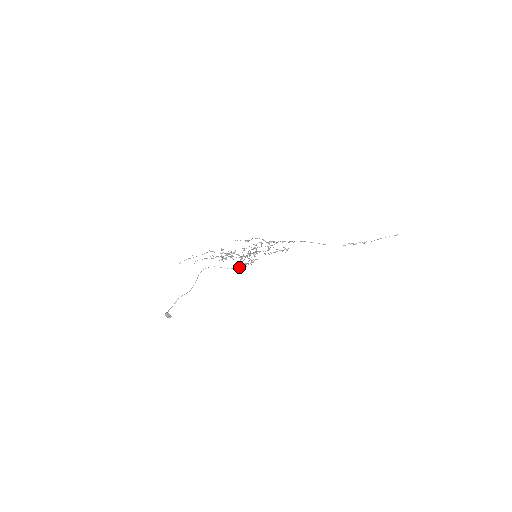
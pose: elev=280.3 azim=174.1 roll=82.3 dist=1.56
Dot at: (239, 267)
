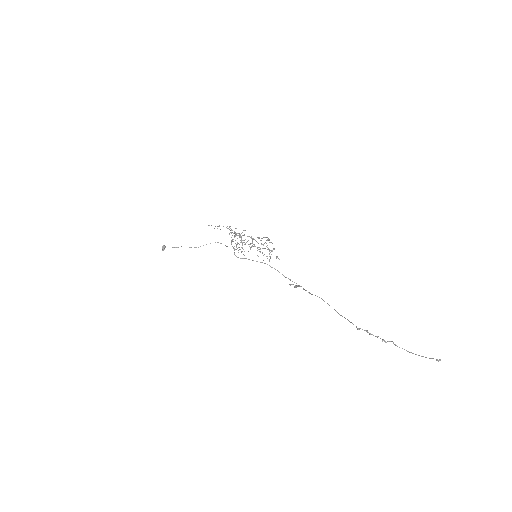
Dot at: occluded
